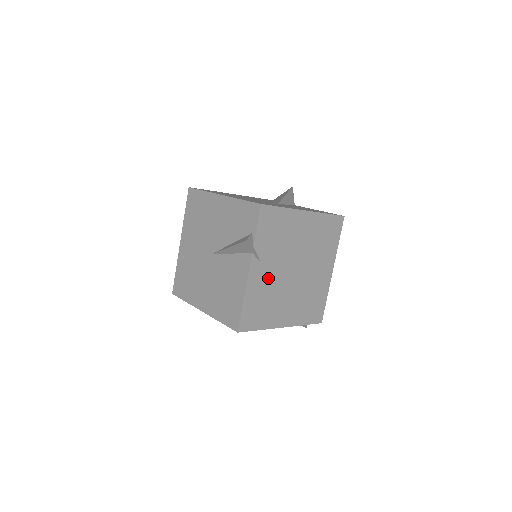
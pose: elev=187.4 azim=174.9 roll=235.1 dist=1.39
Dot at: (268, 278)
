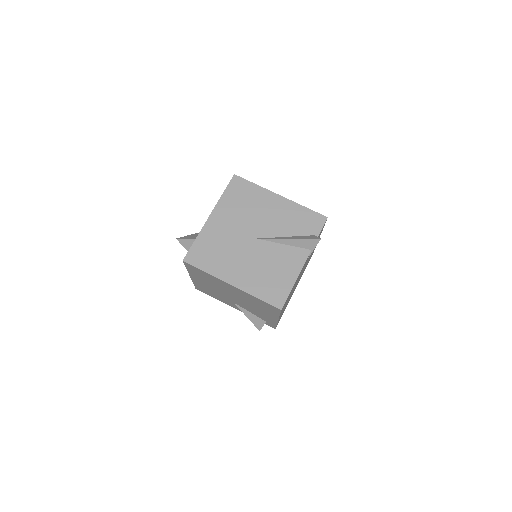
Dot at: occluded
